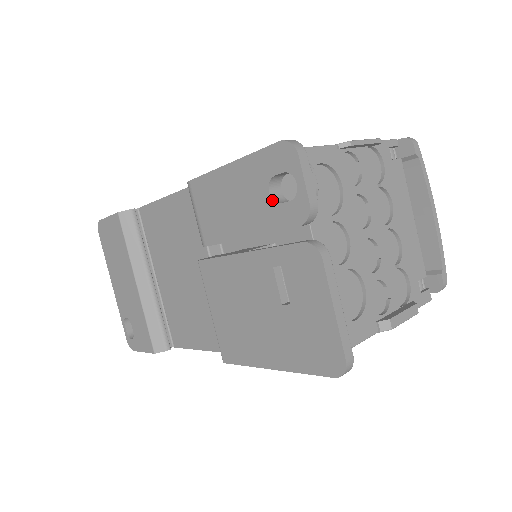
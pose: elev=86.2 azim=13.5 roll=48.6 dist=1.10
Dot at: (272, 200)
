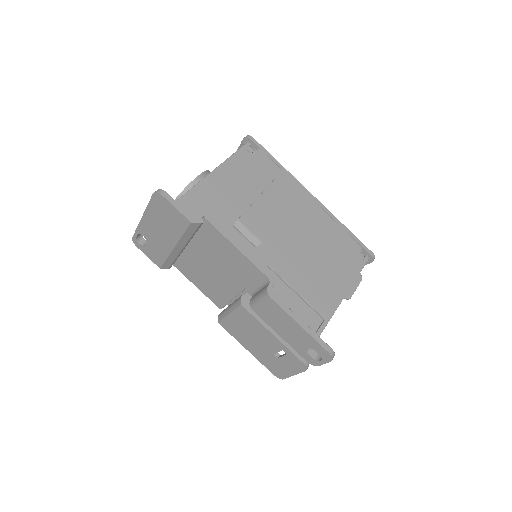
Dot at: (306, 350)
